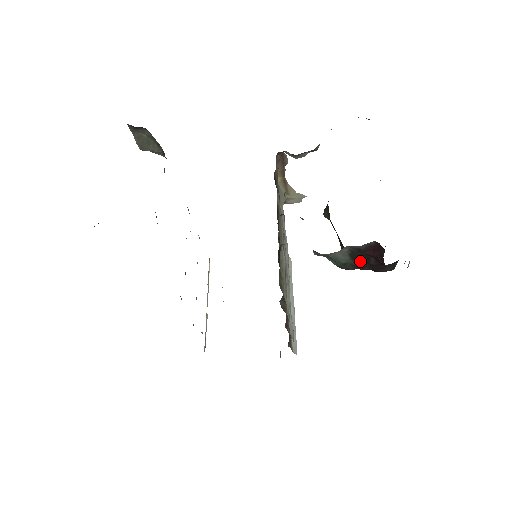
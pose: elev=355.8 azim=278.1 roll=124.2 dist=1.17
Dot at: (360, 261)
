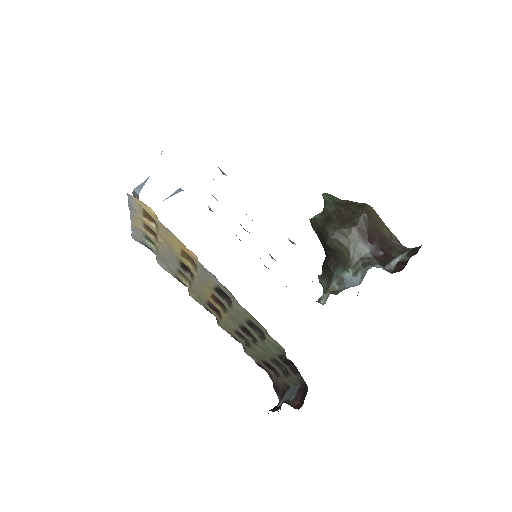
Dot at: occluded
